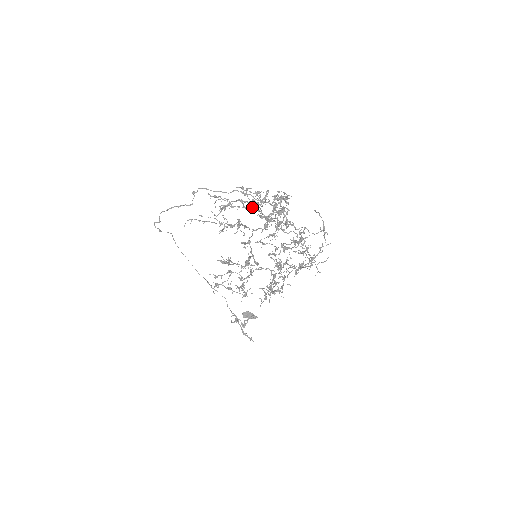
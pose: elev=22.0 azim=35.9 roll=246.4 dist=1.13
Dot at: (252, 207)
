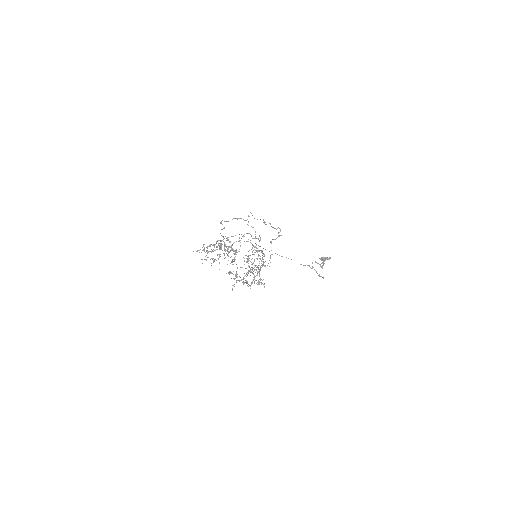
Dot at: (216, 249)
